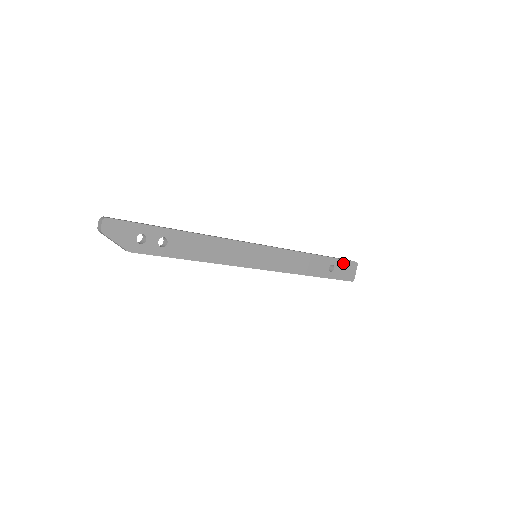
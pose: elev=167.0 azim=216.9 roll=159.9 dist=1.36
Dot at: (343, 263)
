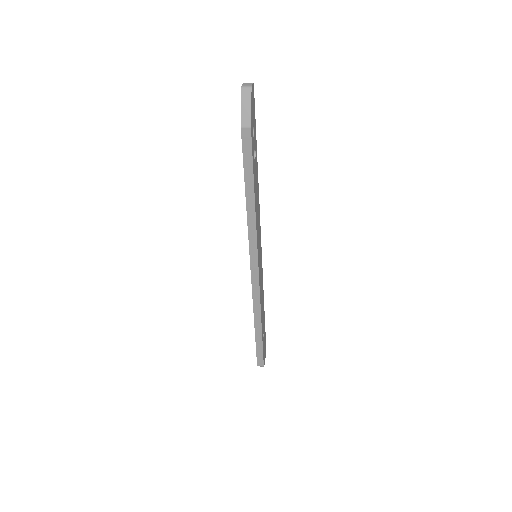
Dot at: (265, 339)
